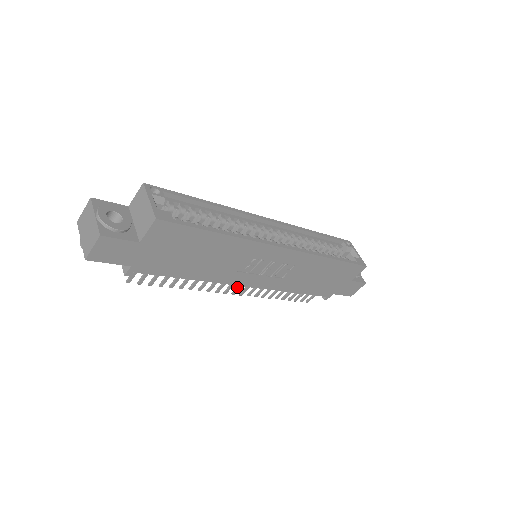
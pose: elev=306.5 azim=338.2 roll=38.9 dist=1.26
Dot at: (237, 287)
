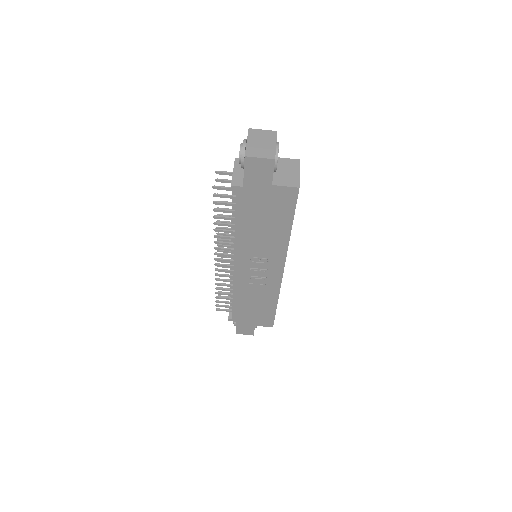
Dot at: (224, 259)
